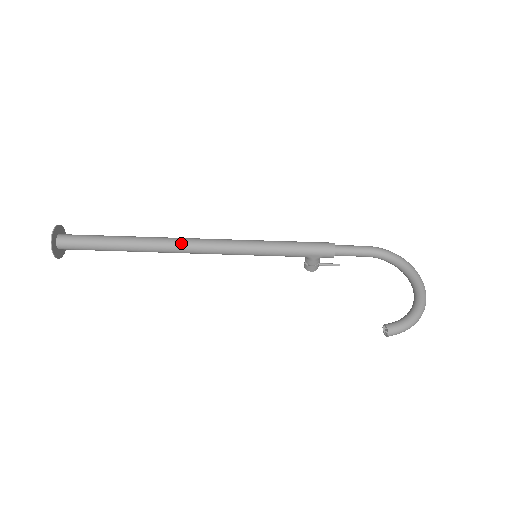
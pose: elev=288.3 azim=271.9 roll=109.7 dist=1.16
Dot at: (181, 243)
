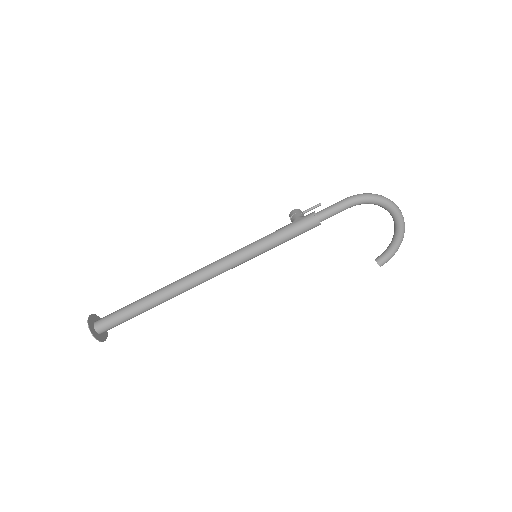
Dot at: (194, 286)
